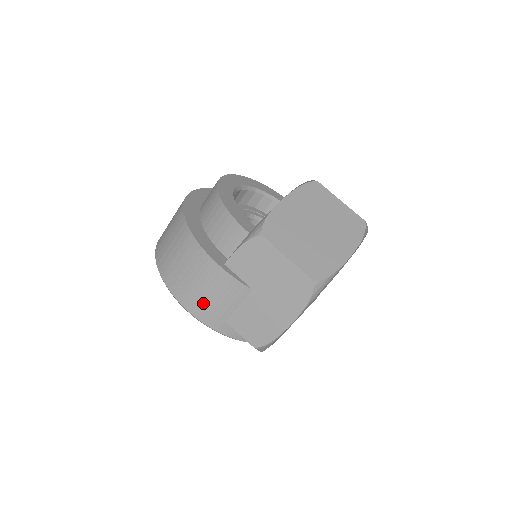
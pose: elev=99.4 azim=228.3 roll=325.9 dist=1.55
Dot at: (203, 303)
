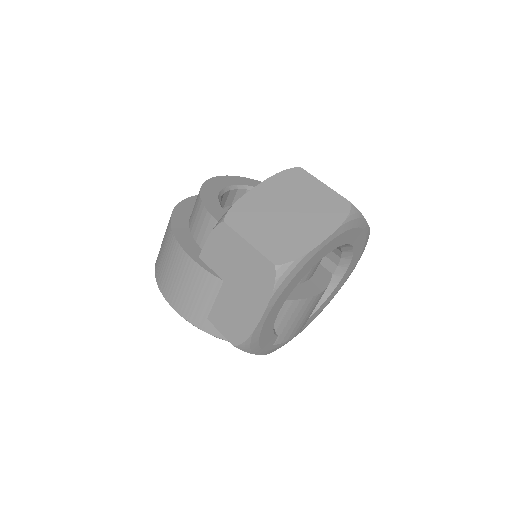
Dot at: (184, 300)
